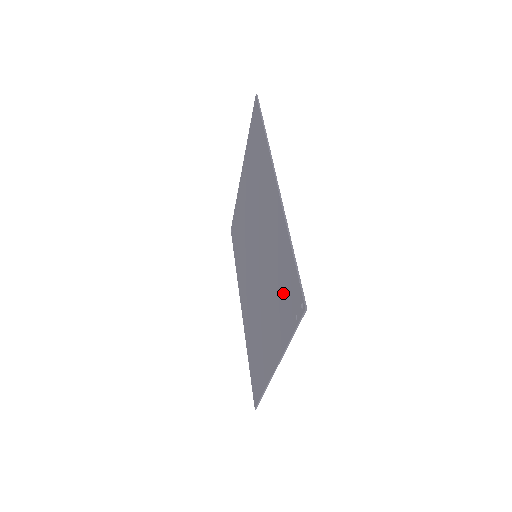
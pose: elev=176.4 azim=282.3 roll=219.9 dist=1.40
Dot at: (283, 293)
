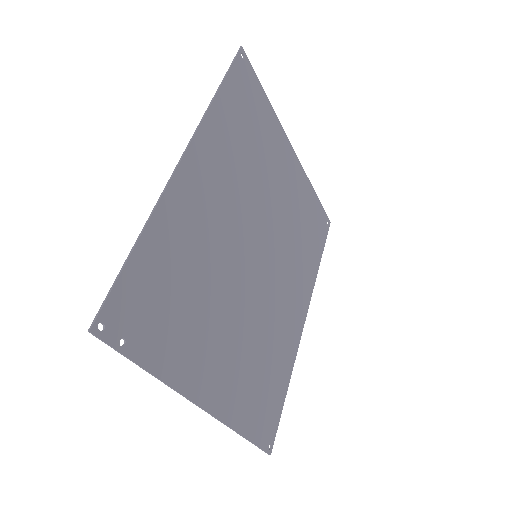
Dot at: (164, 307)
